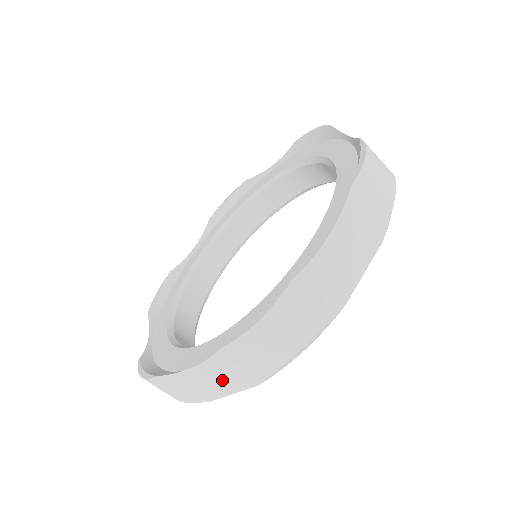
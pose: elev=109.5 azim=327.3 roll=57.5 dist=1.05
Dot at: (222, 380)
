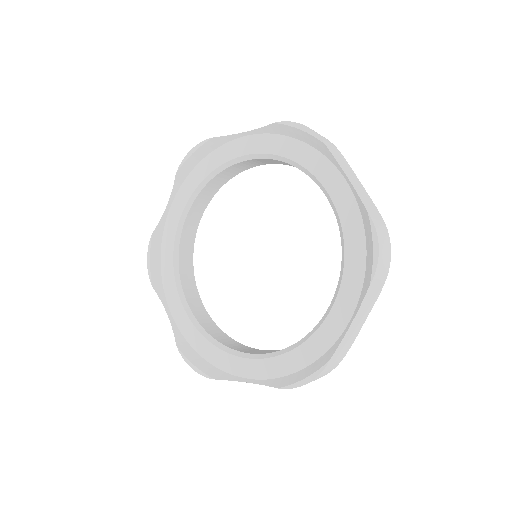
Dot at: (364, 313)
